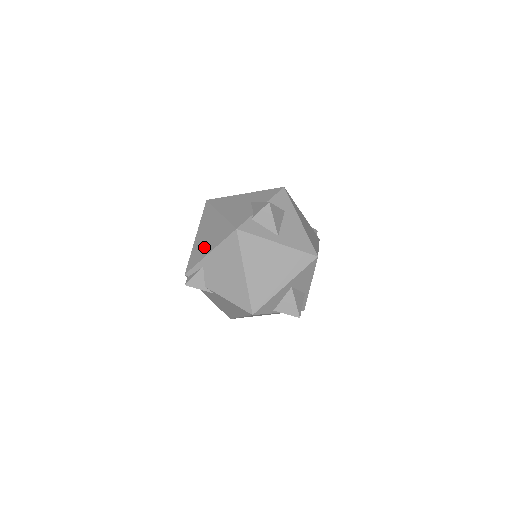
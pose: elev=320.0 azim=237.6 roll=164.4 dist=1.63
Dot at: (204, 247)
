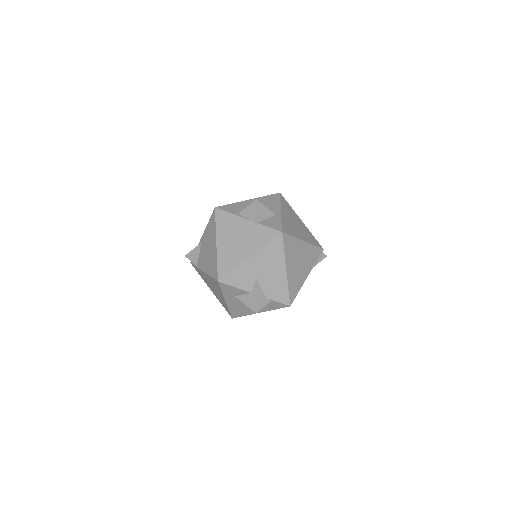
Dot at: occluded
